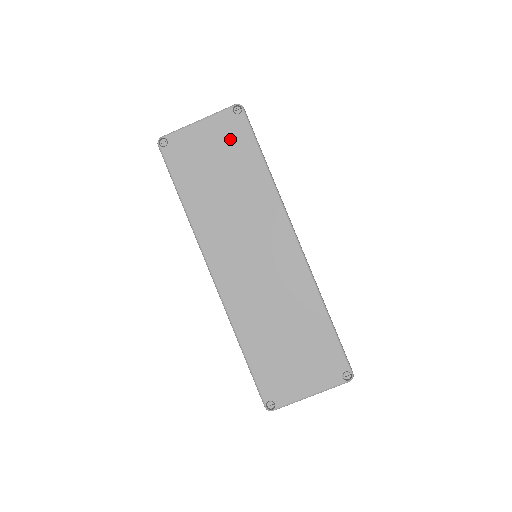
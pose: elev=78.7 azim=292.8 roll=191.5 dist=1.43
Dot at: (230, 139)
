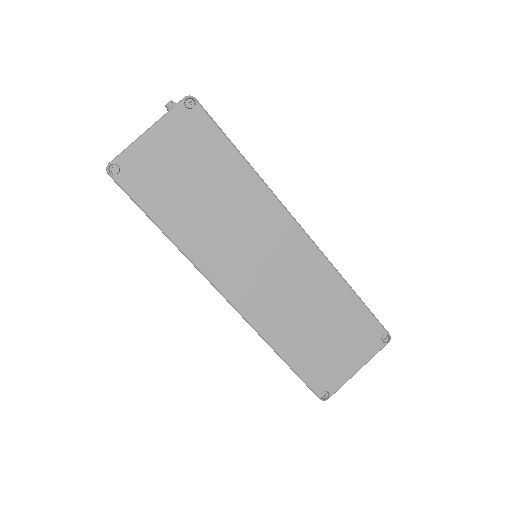
Dot at: (194, 141)
